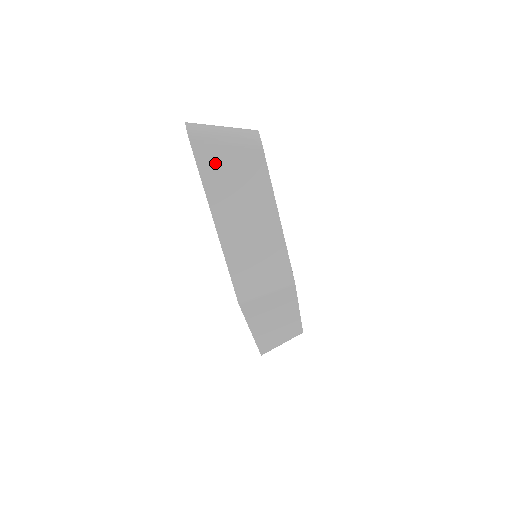
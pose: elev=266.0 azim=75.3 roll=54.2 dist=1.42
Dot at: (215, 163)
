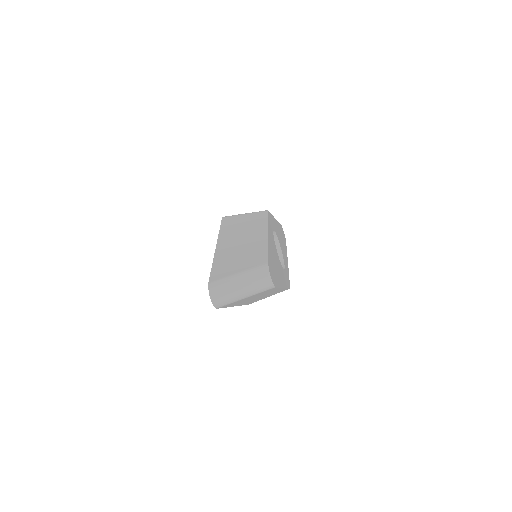
Dot at: (236, 302)
